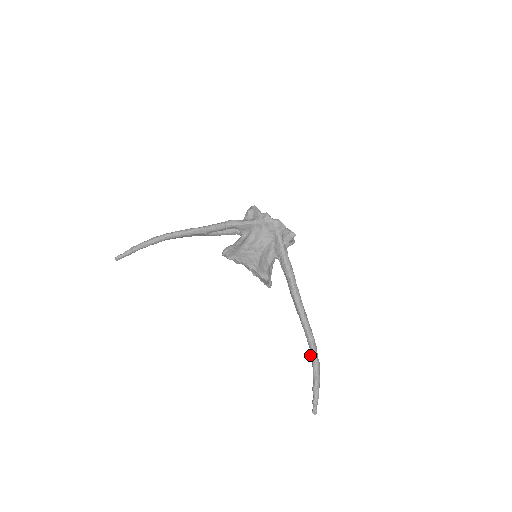
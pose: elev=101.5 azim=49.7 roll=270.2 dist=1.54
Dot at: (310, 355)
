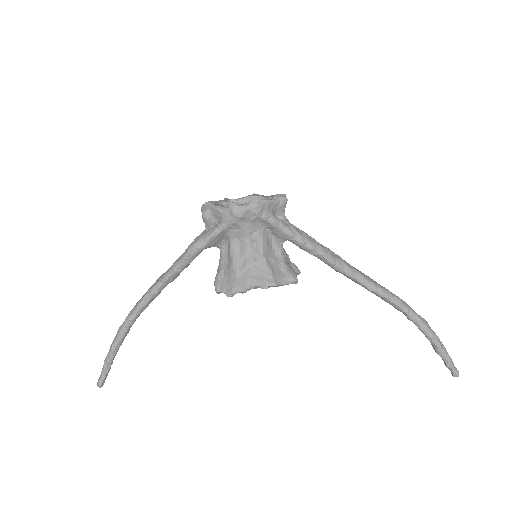
Dot at: occluded
